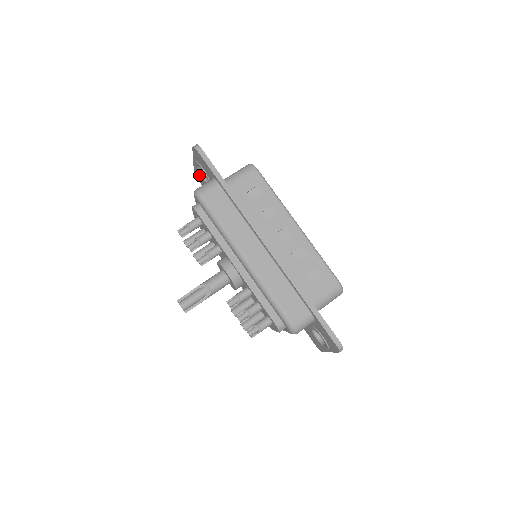
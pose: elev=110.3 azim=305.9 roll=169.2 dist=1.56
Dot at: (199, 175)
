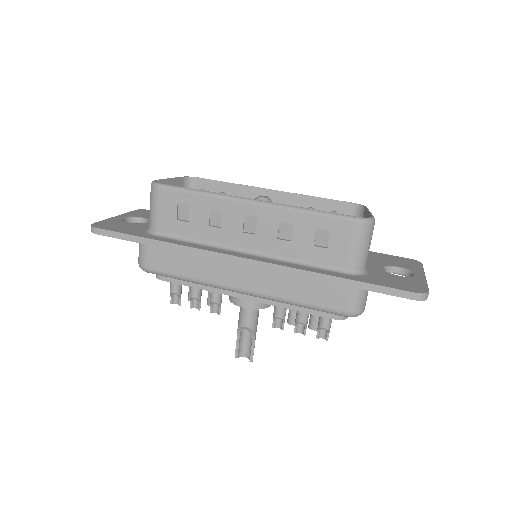
Dot at: occluded
